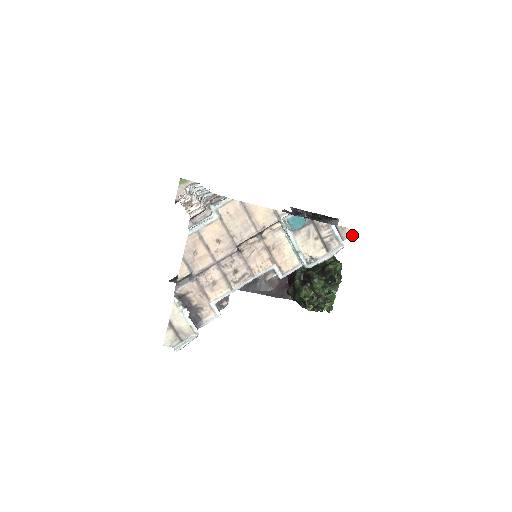
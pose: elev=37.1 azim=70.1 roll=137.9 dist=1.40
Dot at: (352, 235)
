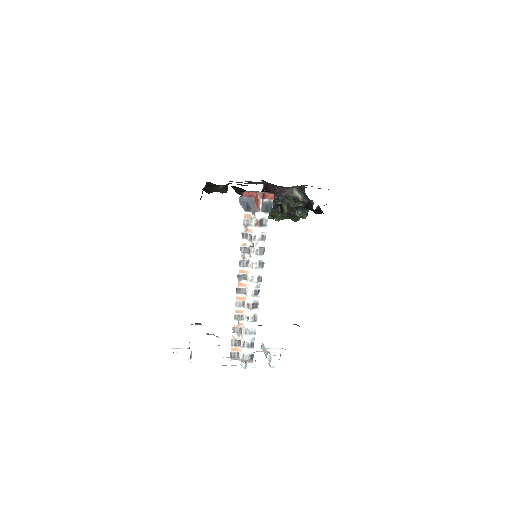
Dot at: occluded
